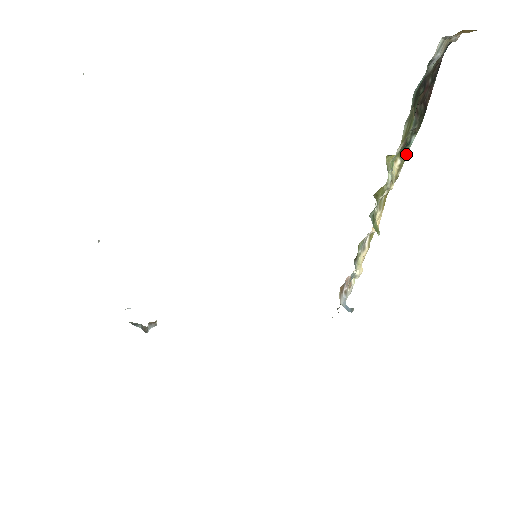
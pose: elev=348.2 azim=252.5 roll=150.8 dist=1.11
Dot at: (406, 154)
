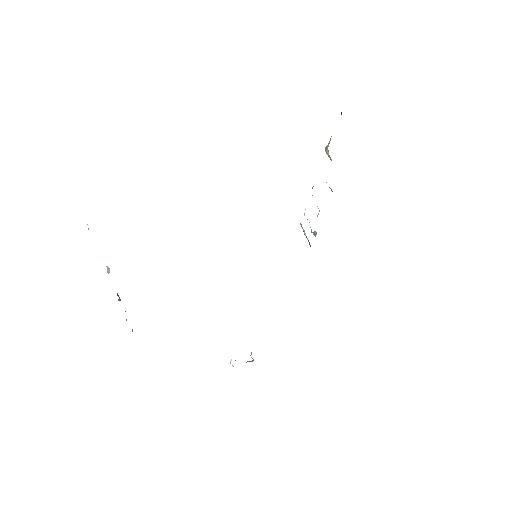
Dot at: occluded
